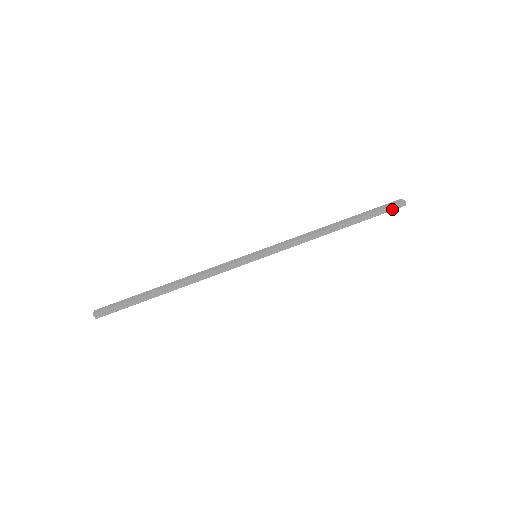
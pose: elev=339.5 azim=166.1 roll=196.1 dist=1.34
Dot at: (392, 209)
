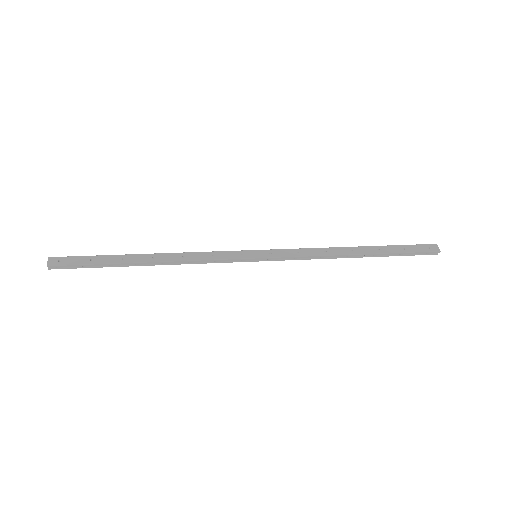
Dot at: (422, 254)
